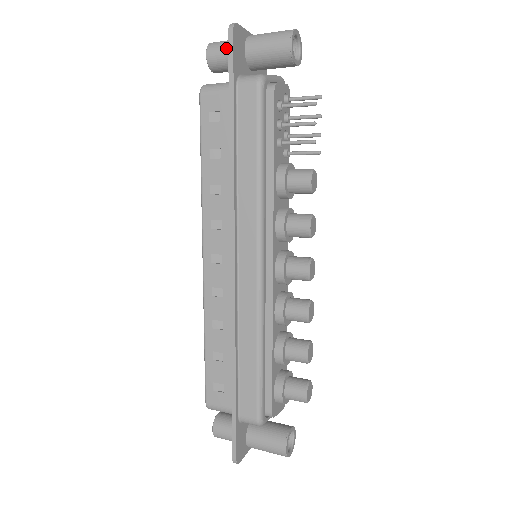
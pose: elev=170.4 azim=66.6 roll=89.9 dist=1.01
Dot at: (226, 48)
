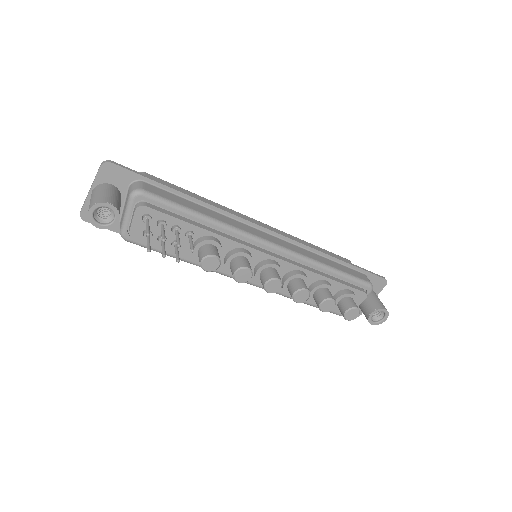
Dot at: occluded
